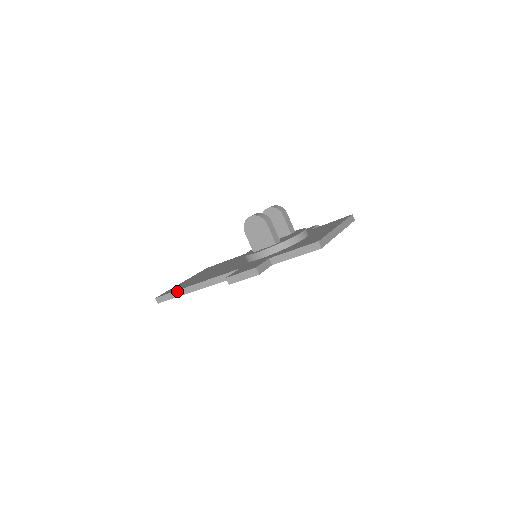
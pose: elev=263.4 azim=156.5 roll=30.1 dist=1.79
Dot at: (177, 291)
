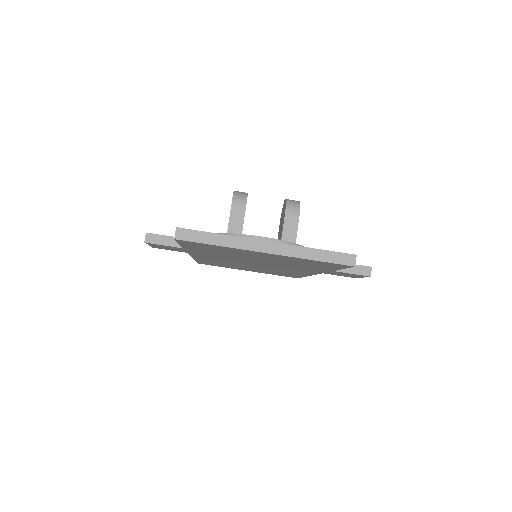
Dot at: occluded
